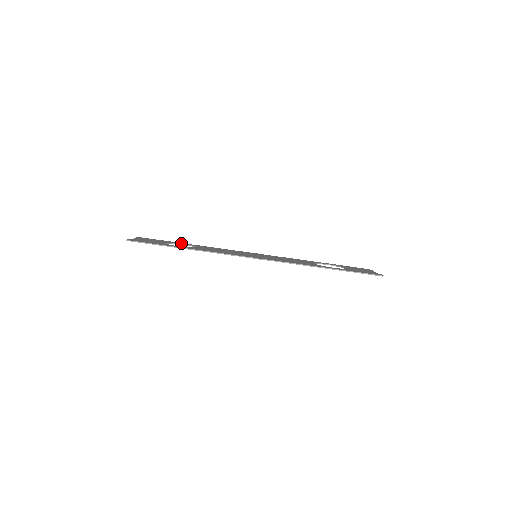
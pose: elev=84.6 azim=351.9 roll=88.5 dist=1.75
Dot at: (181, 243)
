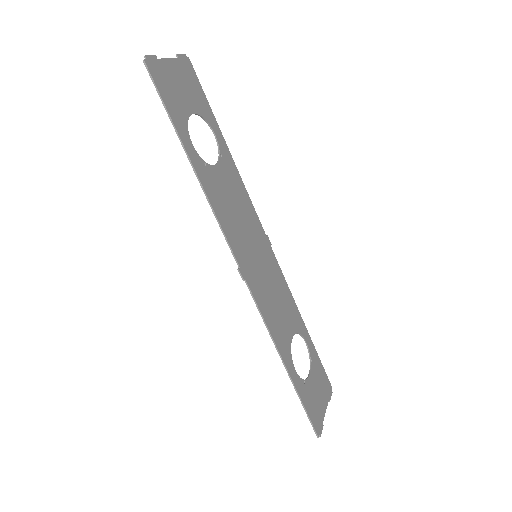
Dot at: (217, 130)
